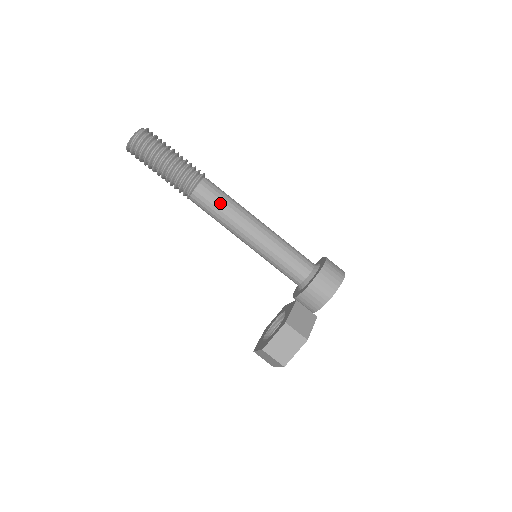
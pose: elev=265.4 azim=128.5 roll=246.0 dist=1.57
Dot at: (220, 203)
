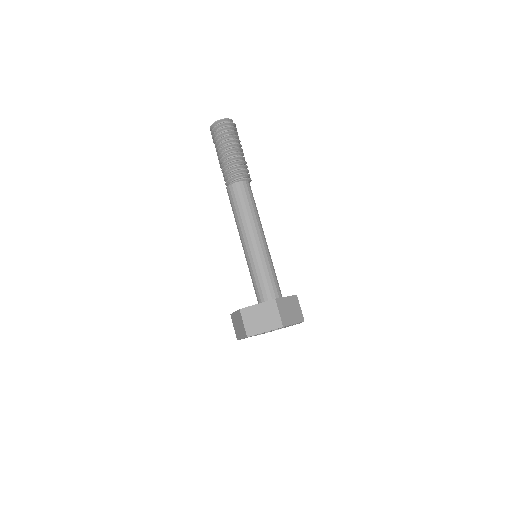
Dot at: (255, 204)
